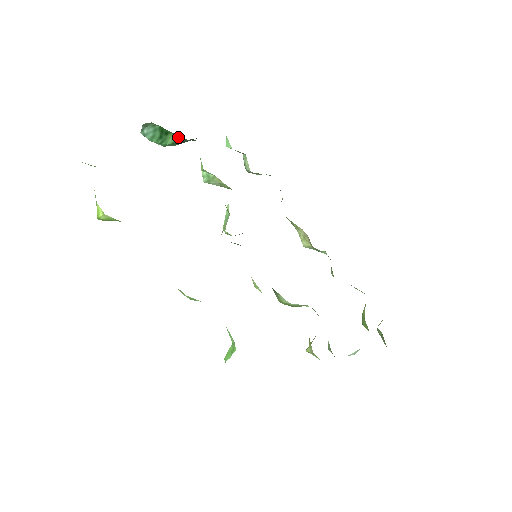
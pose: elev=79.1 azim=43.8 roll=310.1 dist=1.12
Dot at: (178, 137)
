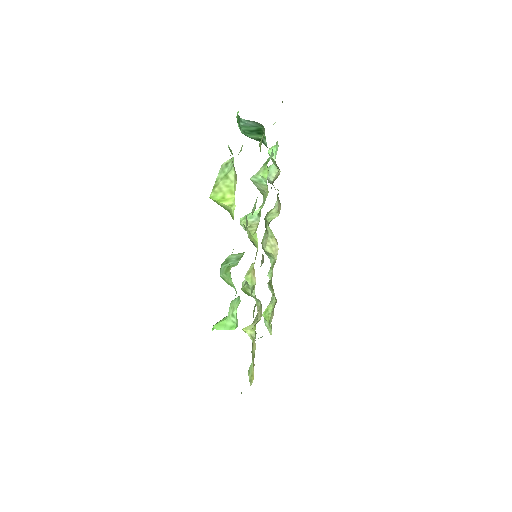
Dot at: (262, 139)
